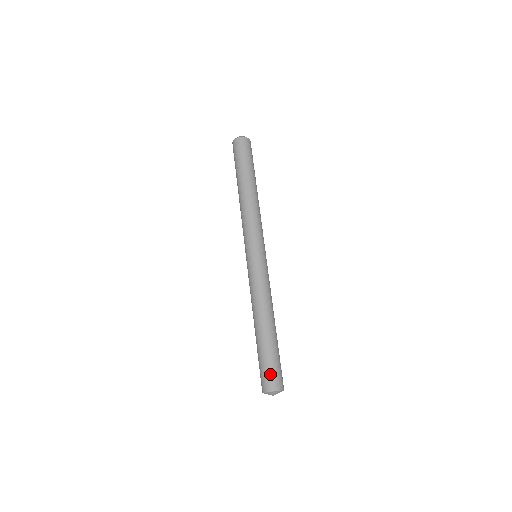
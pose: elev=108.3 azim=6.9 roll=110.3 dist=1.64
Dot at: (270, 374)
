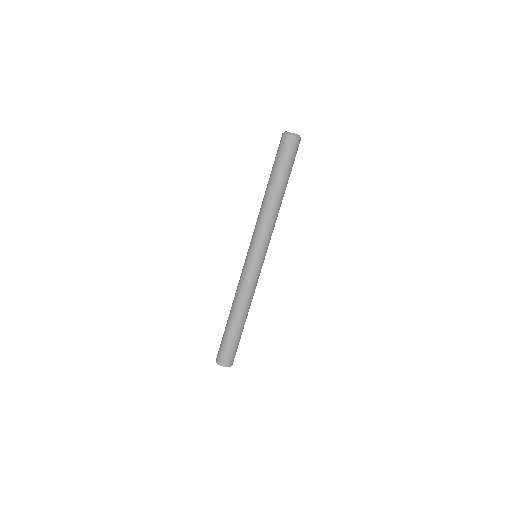
Dot at: (220, 351)
